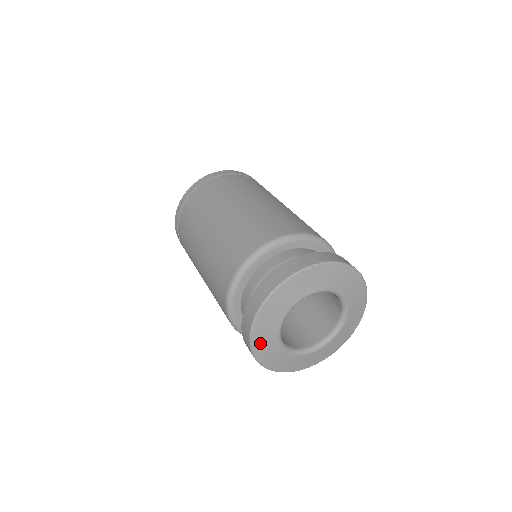
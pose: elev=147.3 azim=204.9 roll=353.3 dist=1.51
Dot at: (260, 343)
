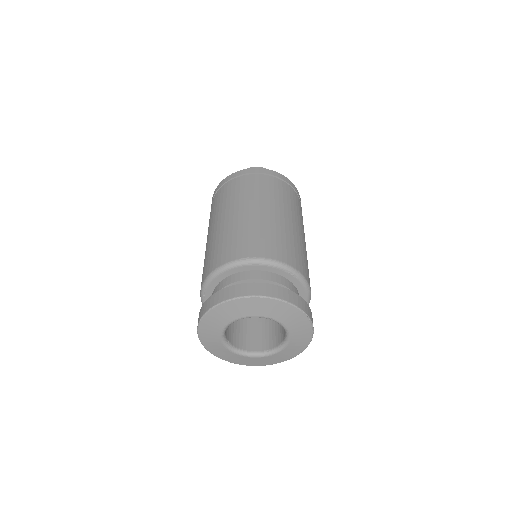
Dot at: (219, 313)
